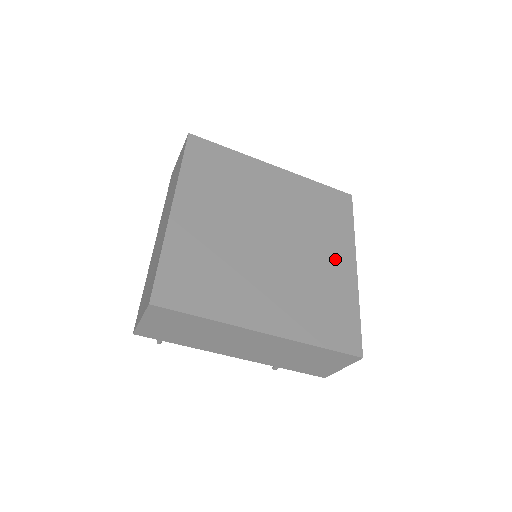
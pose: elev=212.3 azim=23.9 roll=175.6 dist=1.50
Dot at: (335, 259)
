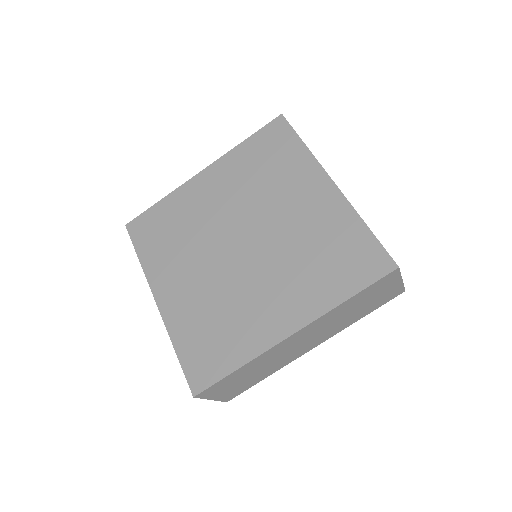
Dot at: (278, 307)
